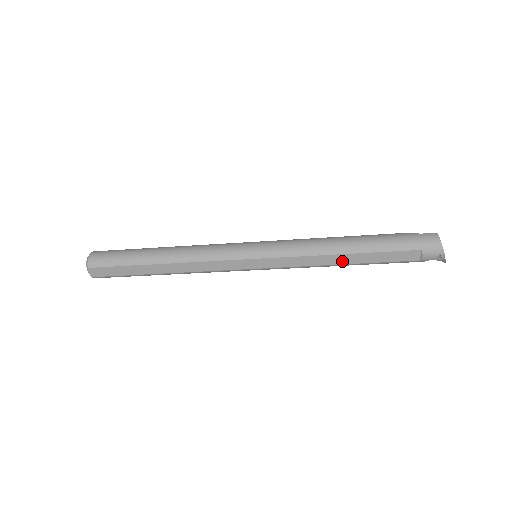
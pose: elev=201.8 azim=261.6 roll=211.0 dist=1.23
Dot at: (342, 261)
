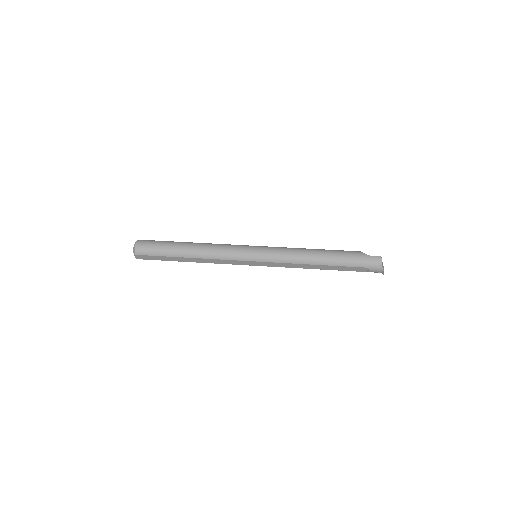
Dot at: (315, 268)
